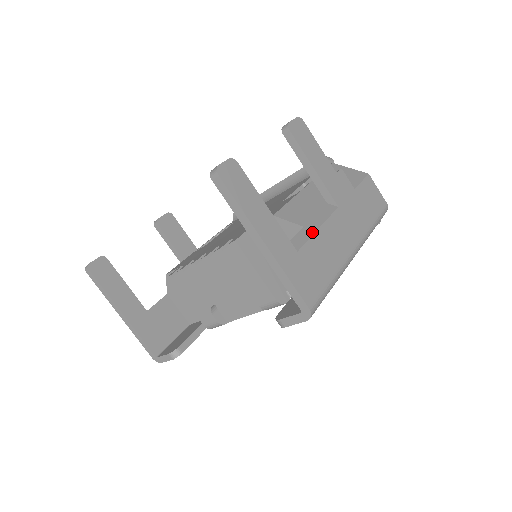
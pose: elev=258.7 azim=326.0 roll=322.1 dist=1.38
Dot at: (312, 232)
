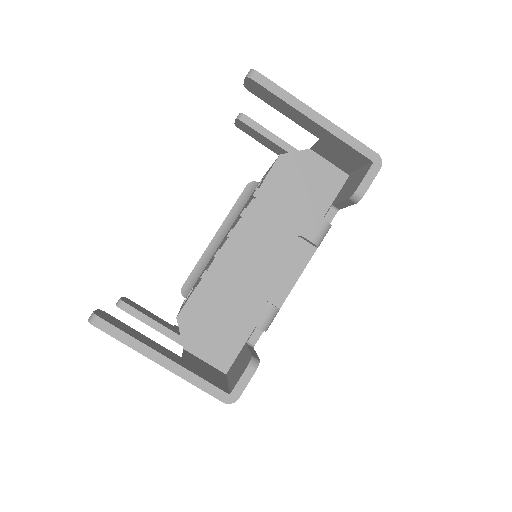
Dot at: occluded
